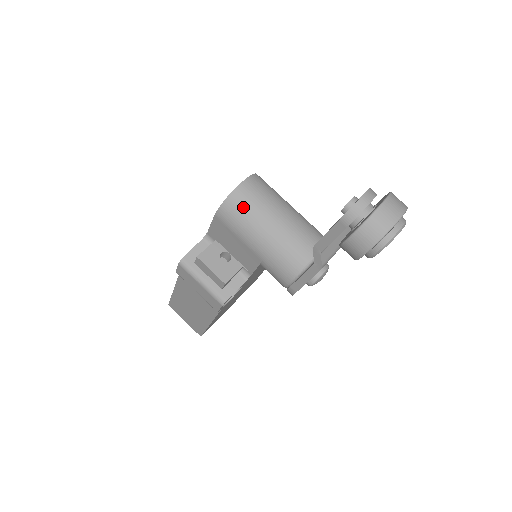
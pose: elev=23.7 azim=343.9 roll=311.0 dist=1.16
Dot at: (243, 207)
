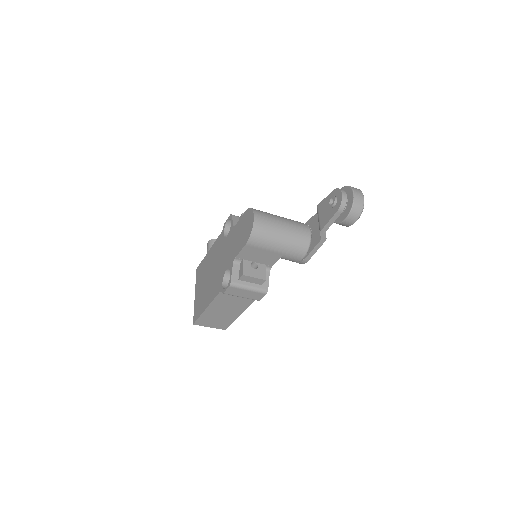
Dot at: (263, 231)
